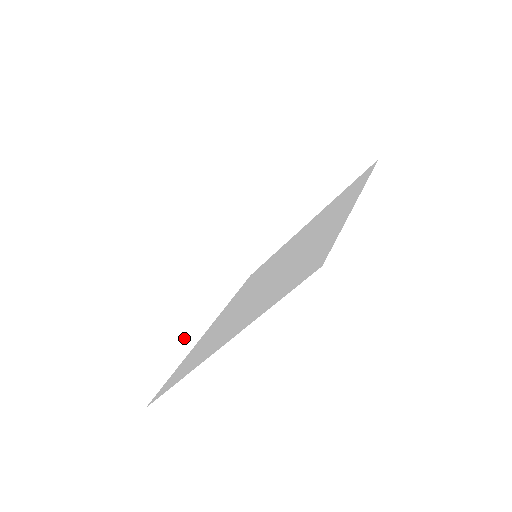
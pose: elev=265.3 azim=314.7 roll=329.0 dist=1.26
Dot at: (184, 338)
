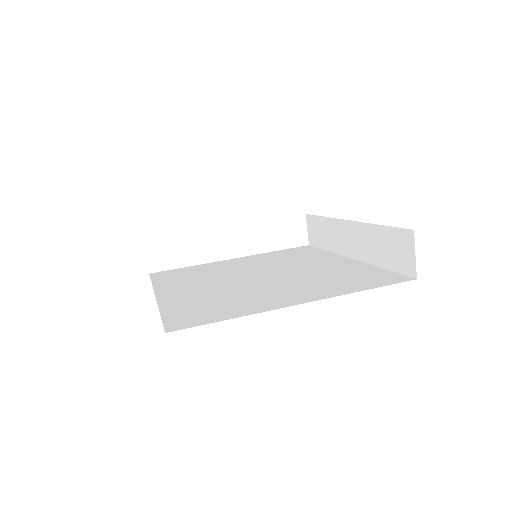
Dot at: occluded
